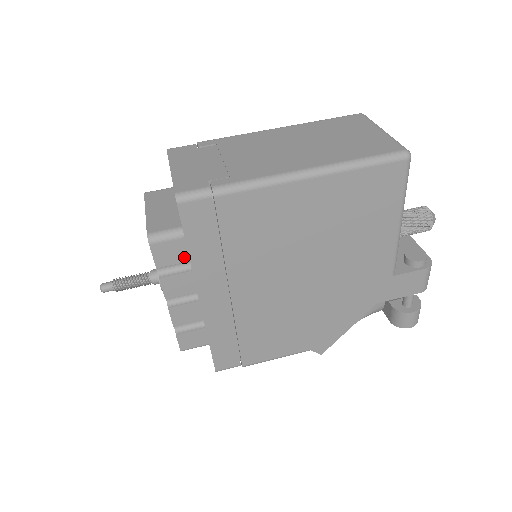
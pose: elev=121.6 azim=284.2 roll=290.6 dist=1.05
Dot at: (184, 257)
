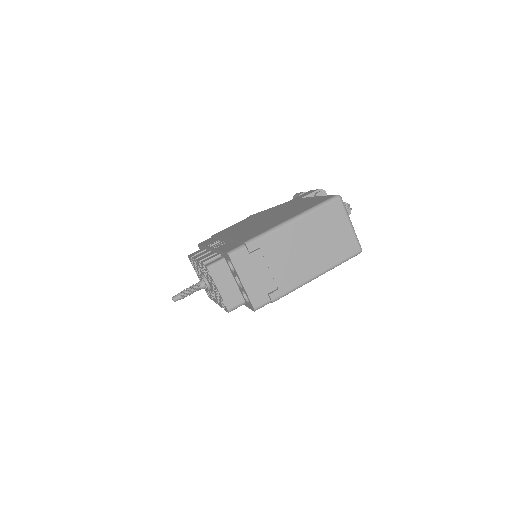
Dot at: occluded
